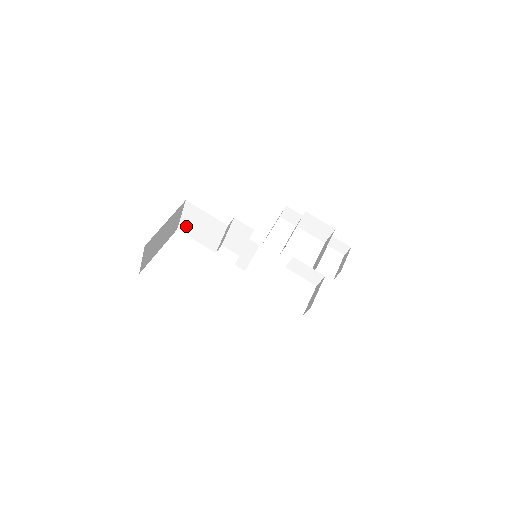
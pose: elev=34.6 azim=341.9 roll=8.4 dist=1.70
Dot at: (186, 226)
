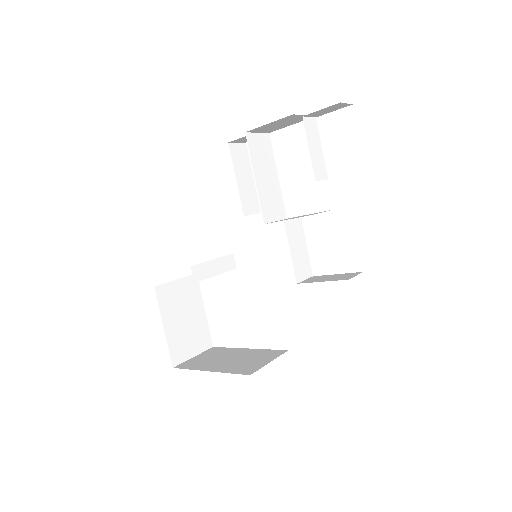
Dot at: occluded
